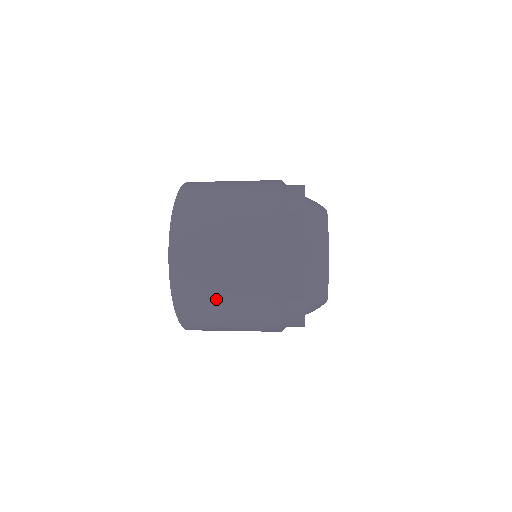
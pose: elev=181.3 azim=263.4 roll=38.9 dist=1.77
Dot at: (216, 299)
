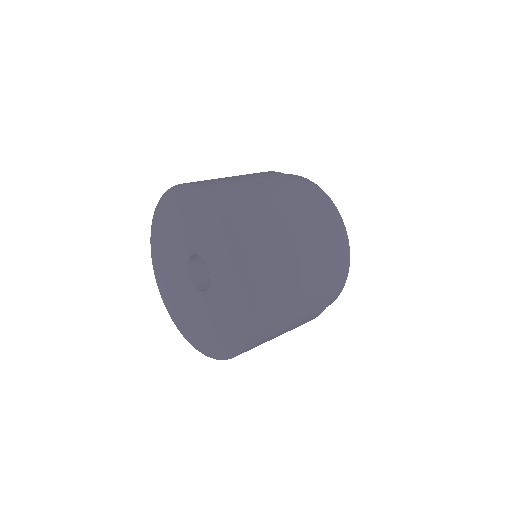
Dot at: (294, 282)
